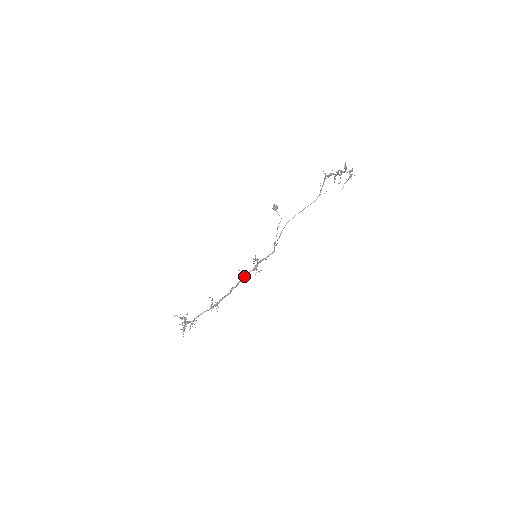
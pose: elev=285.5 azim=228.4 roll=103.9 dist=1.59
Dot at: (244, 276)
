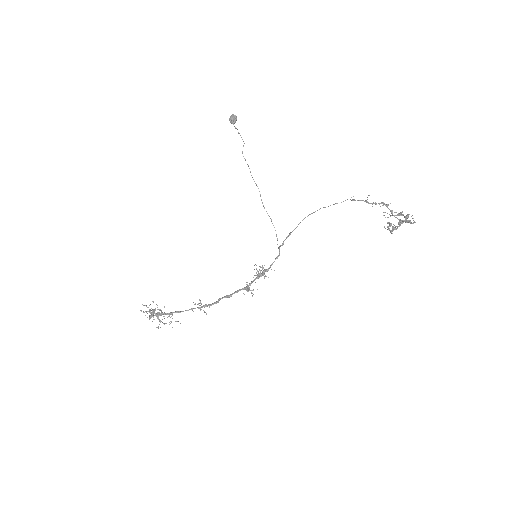
Dot at: (249, 288)
